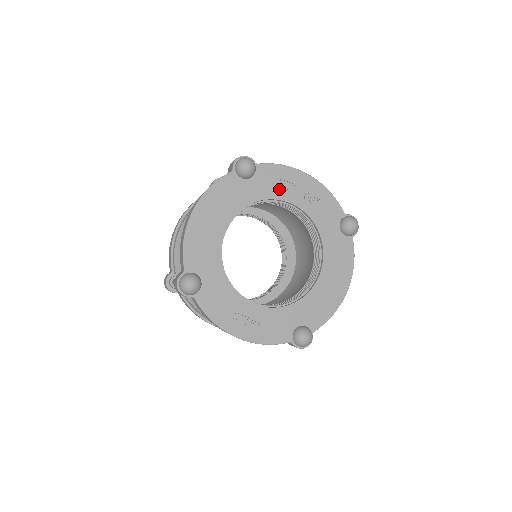
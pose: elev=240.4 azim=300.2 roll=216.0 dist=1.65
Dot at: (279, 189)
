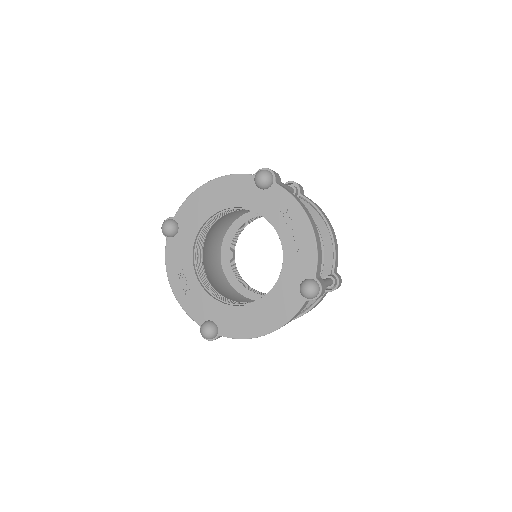
Dot at: (277, 214)
